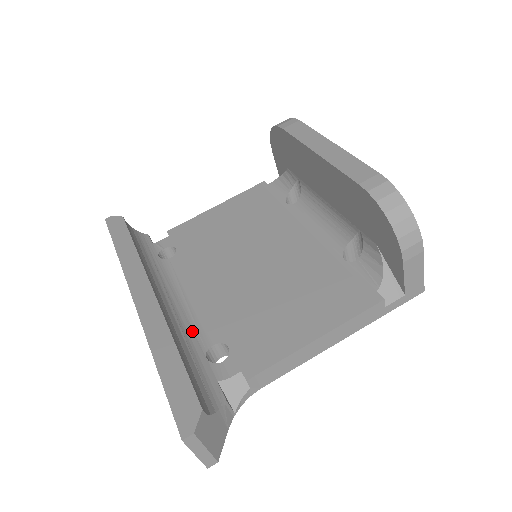
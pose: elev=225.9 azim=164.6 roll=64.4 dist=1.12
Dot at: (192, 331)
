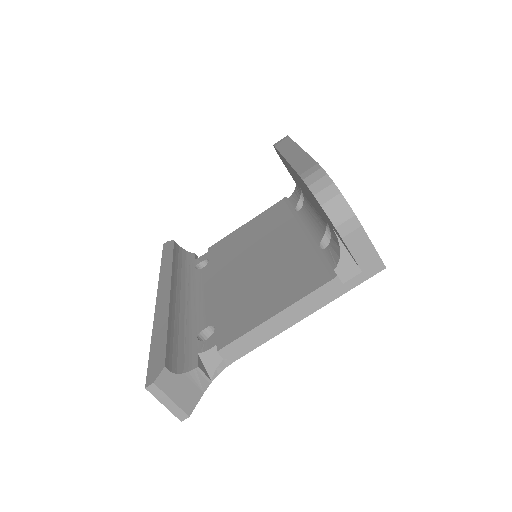
Dot at: (195, 319)
